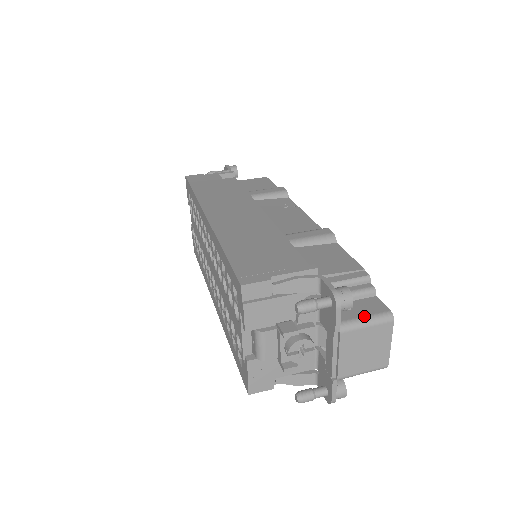
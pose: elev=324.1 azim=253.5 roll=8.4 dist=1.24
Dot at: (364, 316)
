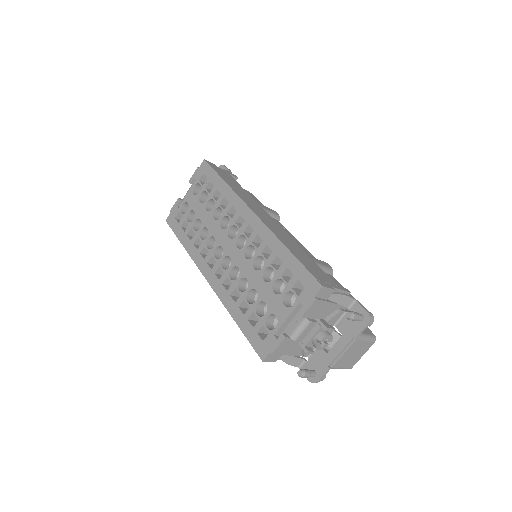
Dot at: (366, 333)
